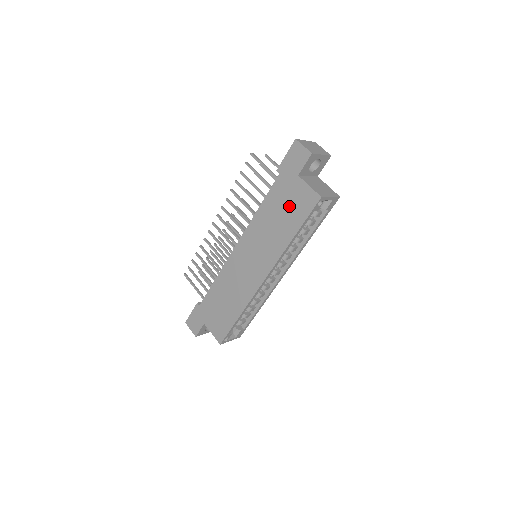
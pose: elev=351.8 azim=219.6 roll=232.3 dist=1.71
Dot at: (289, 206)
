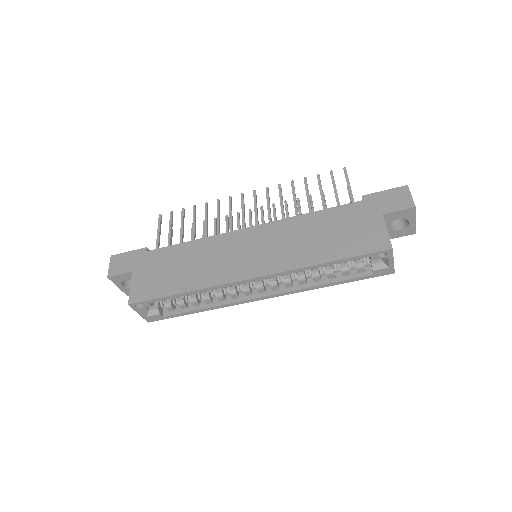
Dot at: (347, 233)
